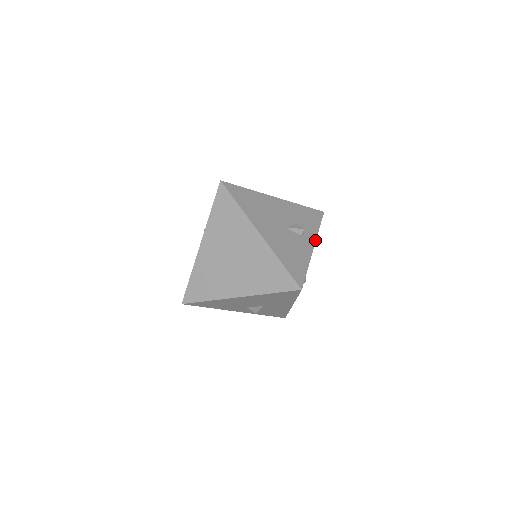
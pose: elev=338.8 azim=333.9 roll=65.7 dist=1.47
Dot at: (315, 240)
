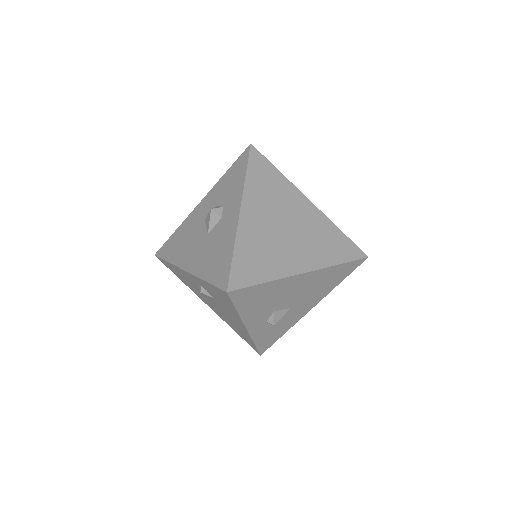
Dot at: occluded
